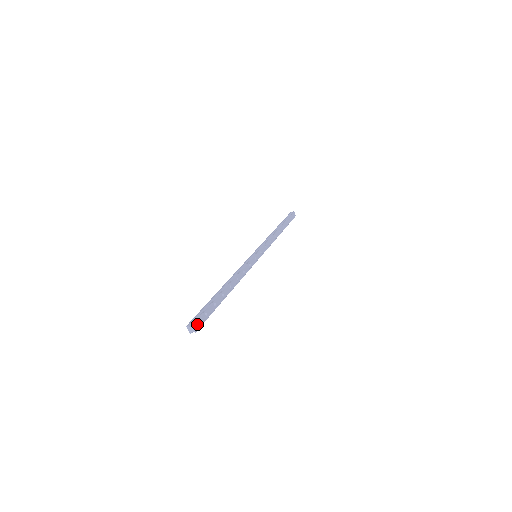
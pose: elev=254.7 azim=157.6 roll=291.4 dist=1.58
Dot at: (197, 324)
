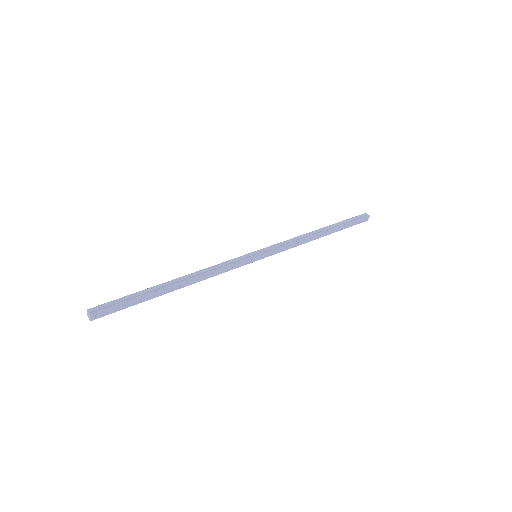
Dot at: (99, 314)
